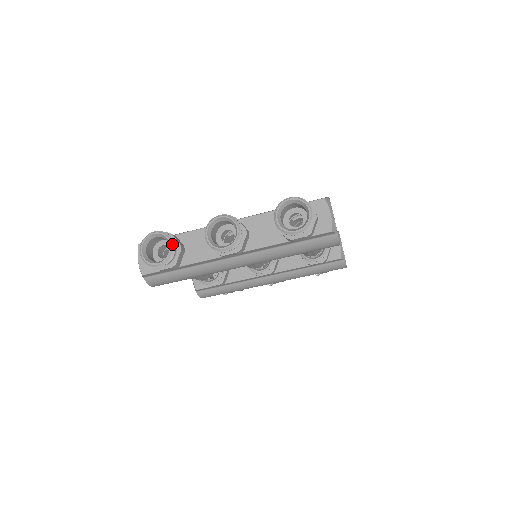
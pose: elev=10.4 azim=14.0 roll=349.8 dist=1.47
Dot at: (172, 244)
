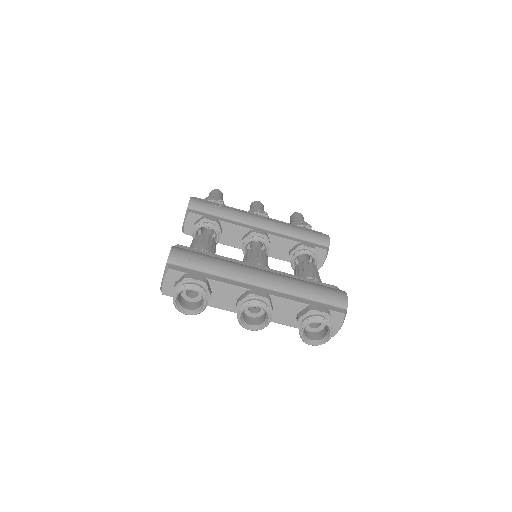
Dot at: (206, 304)
